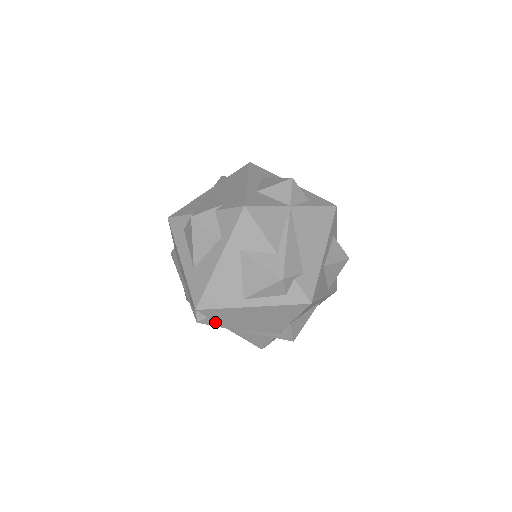
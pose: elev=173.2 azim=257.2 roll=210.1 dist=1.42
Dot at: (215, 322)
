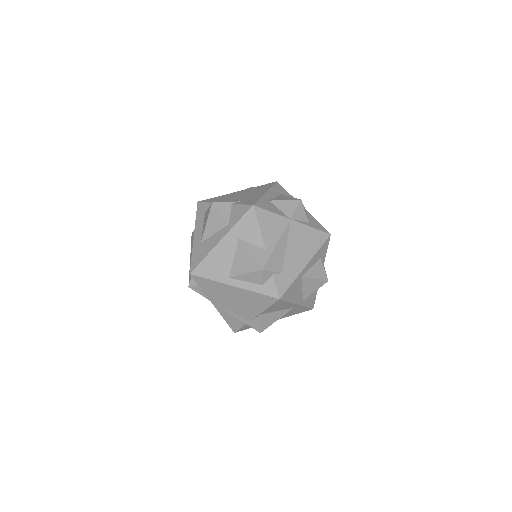
Dot at: (203, 291)
